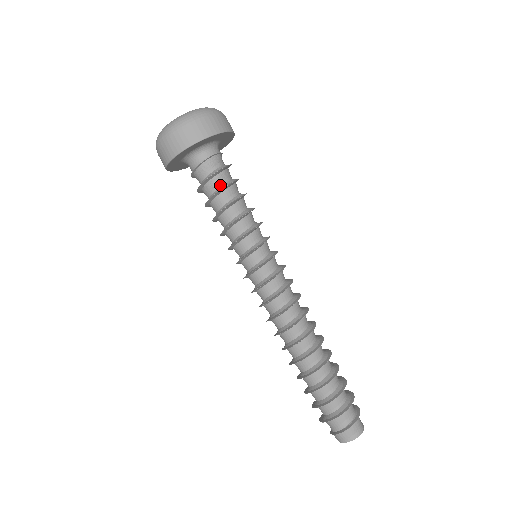
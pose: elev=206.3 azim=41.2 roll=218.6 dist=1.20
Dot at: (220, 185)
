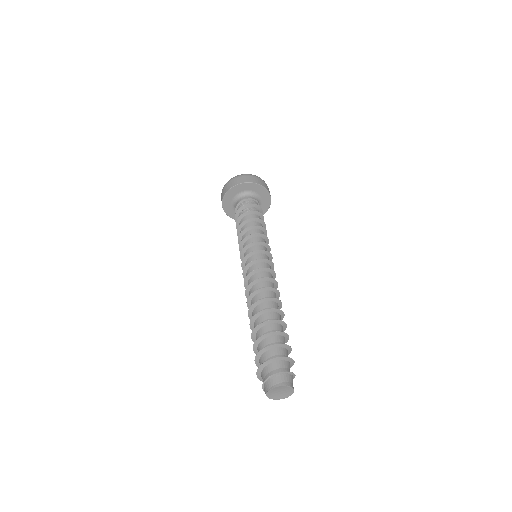
Dot at: occluded
